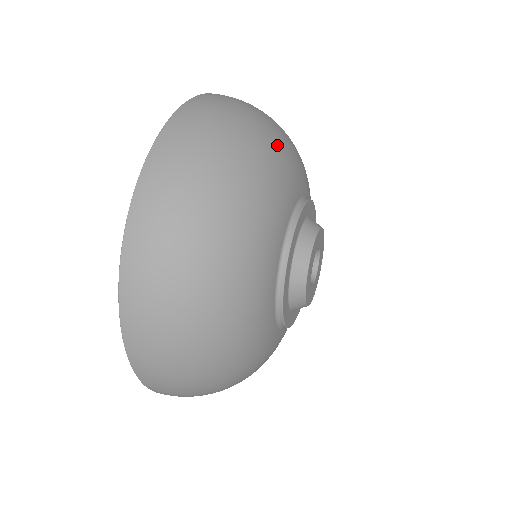
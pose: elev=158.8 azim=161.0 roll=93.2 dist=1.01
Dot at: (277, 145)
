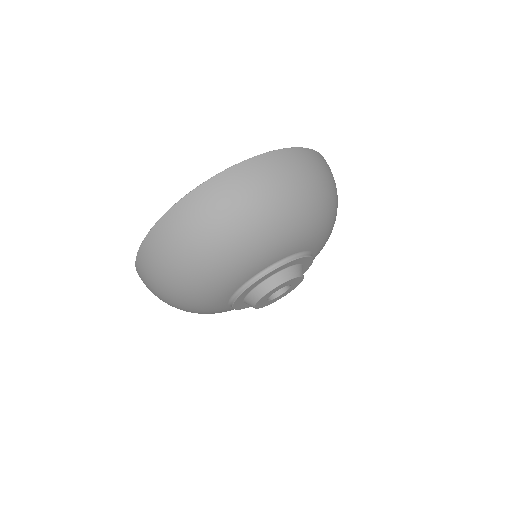
Dot at: (328, 214)
